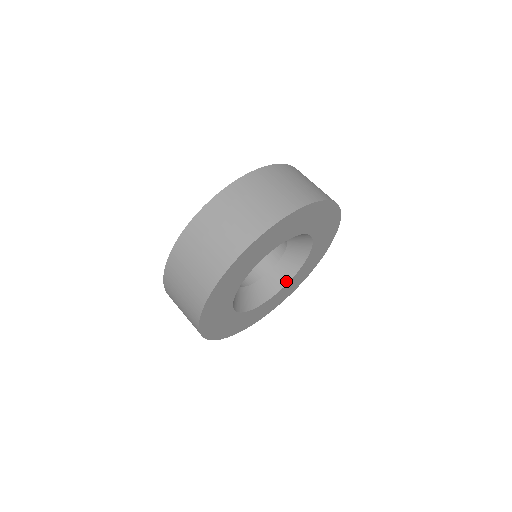
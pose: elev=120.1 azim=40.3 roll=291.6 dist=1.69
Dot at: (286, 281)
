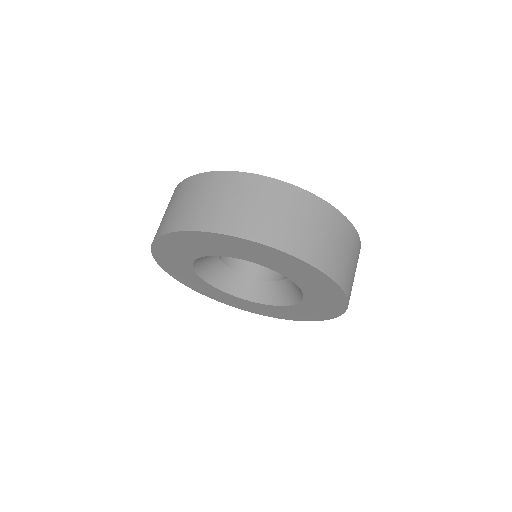
Dot at: (289, 302)
